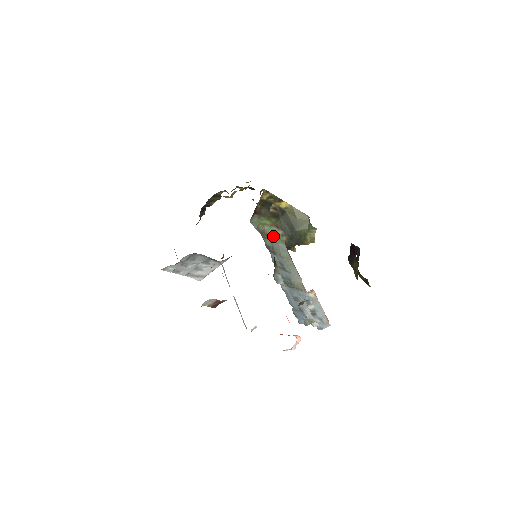
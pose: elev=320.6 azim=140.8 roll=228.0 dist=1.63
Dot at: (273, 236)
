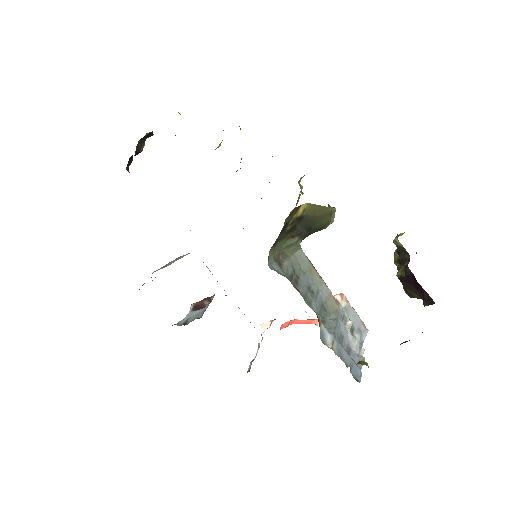
Dot at: (288, 248)
